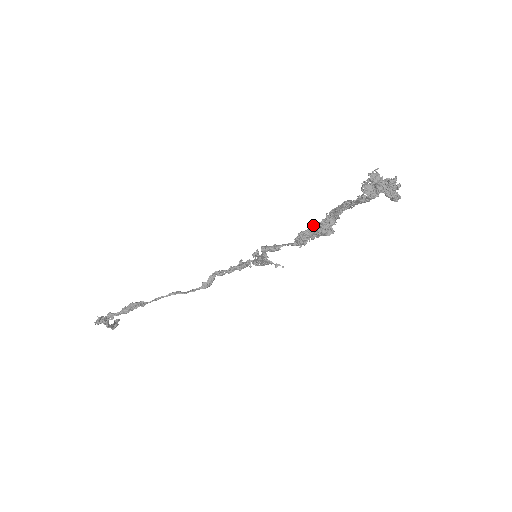
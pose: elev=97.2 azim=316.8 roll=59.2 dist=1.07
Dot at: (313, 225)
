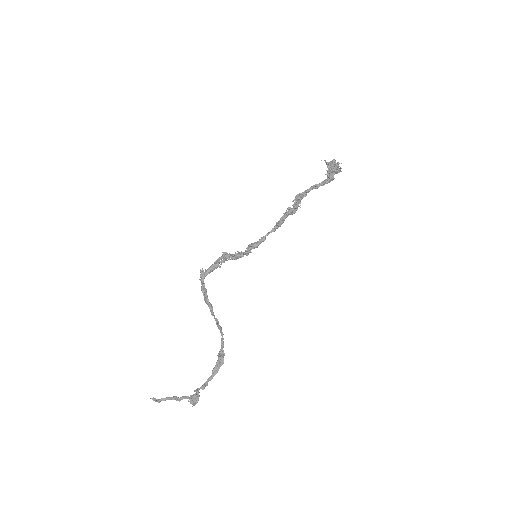
Dot at: (288, 212)
